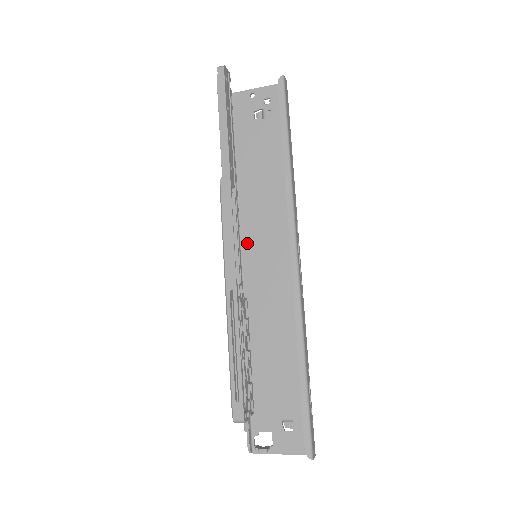
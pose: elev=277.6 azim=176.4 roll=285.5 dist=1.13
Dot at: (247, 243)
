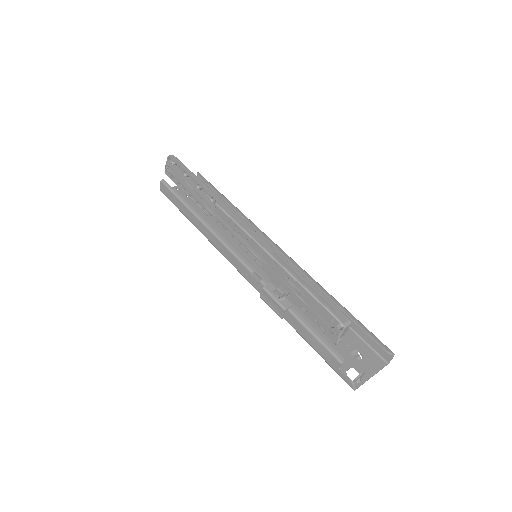
Dot at: occluded
